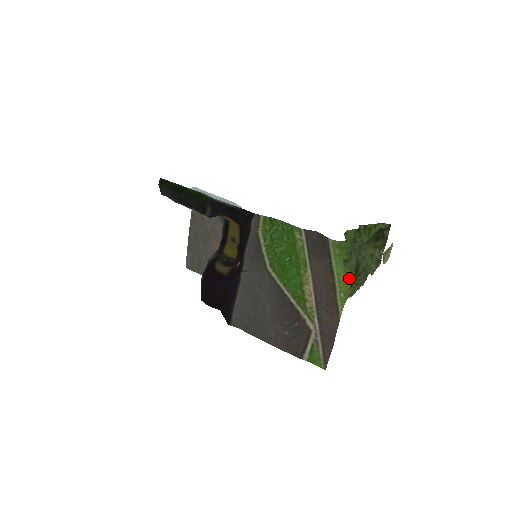
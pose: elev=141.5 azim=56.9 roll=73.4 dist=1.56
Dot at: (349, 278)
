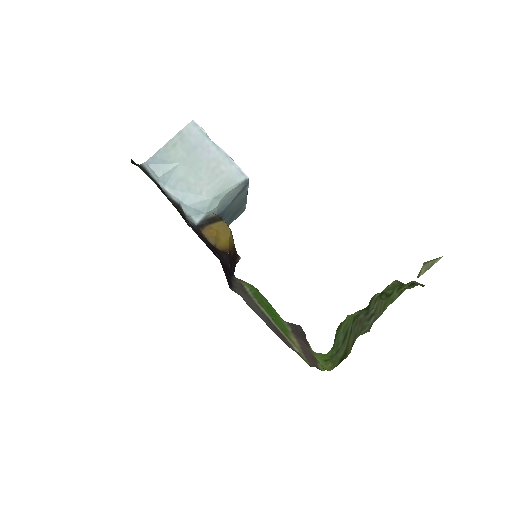
Dot at: (329, 368)
